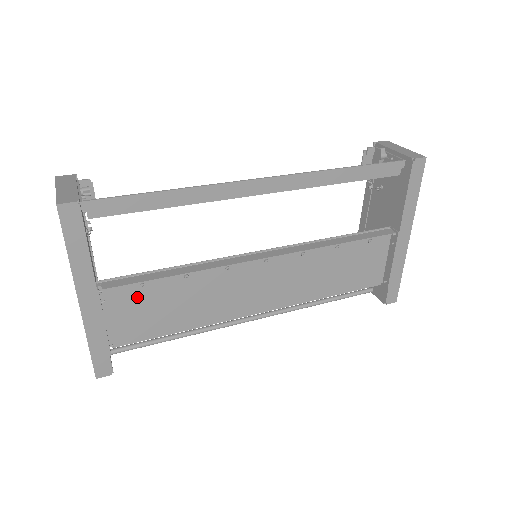
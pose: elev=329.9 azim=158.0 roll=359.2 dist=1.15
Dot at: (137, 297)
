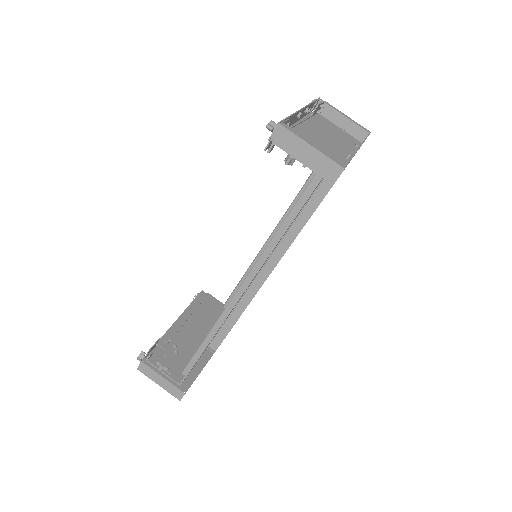
Dot at: occluded
